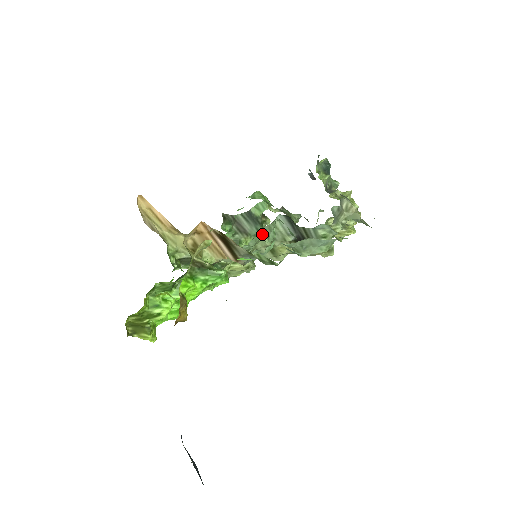
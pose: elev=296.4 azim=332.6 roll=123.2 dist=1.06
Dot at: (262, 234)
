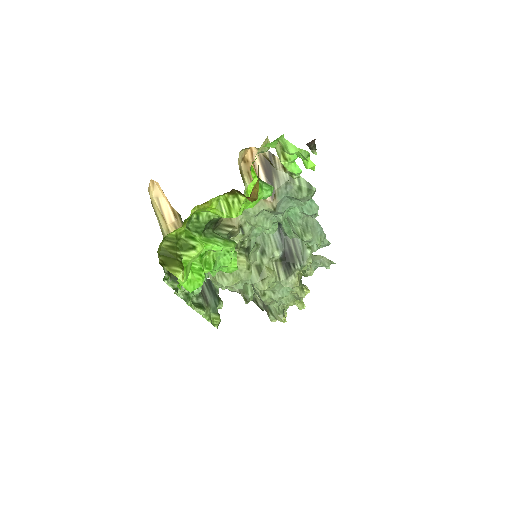
Dot at: (256, 242)
